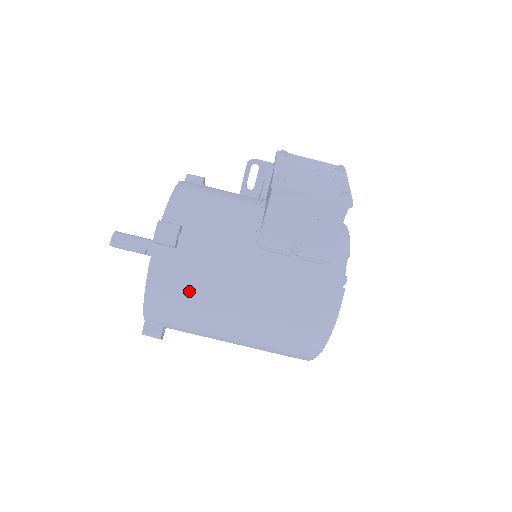
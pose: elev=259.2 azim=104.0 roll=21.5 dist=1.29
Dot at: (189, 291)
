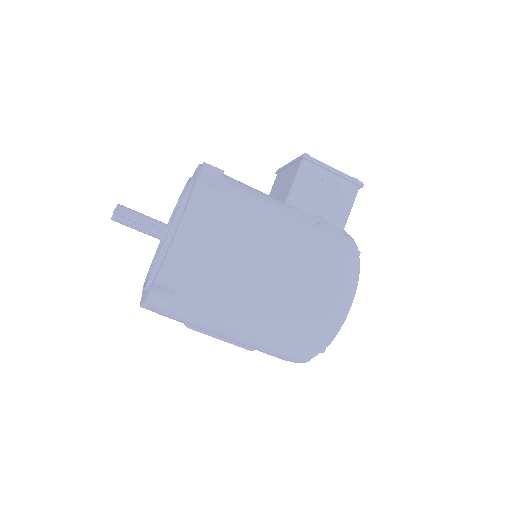
Dot at: (227, 231)
